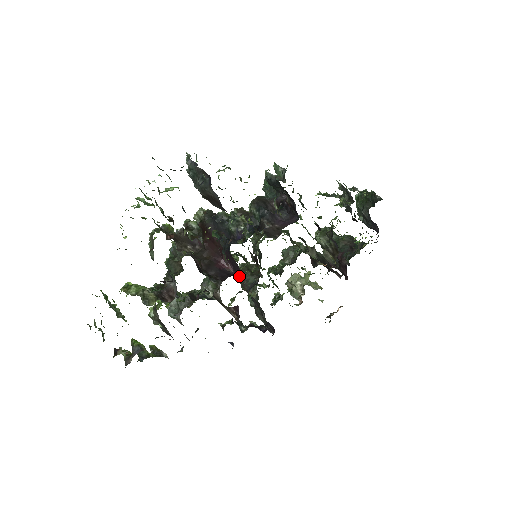
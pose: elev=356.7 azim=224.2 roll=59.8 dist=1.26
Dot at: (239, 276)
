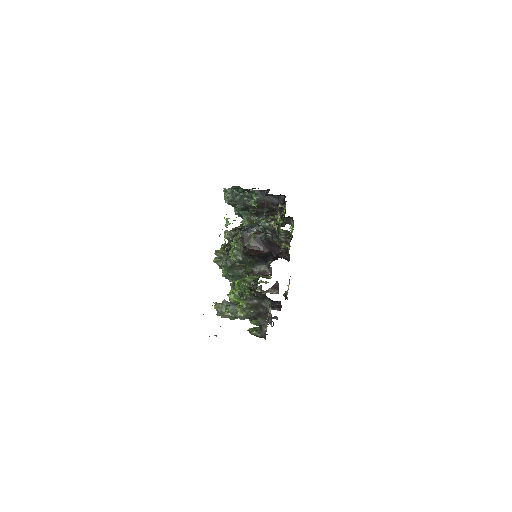
Dot at: occluded
